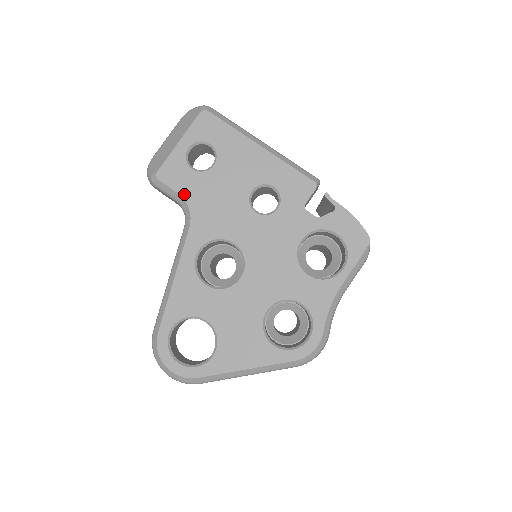
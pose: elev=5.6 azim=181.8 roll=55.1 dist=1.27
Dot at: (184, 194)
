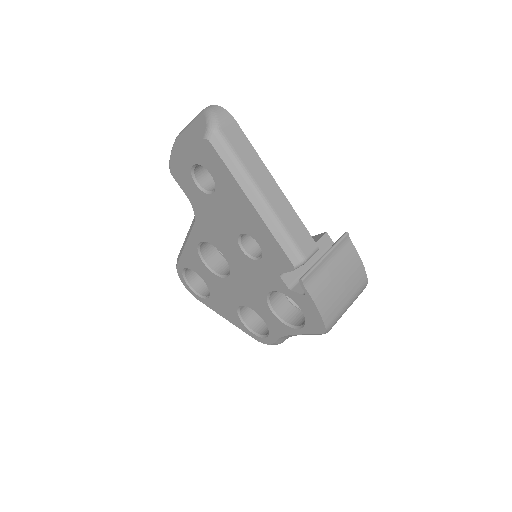
Dot at: (190, 199)
